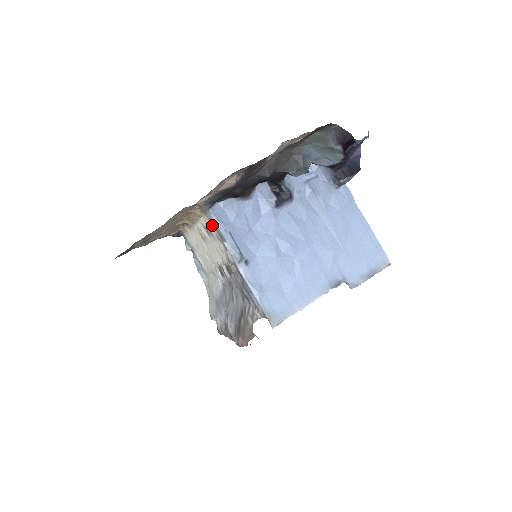
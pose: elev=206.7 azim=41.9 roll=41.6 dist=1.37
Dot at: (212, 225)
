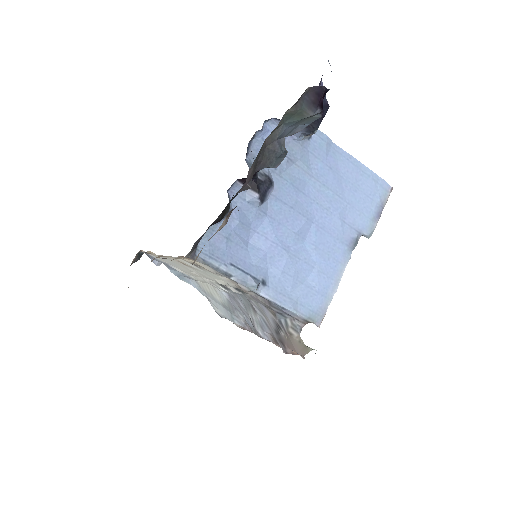
Dot at: (206, 266)
